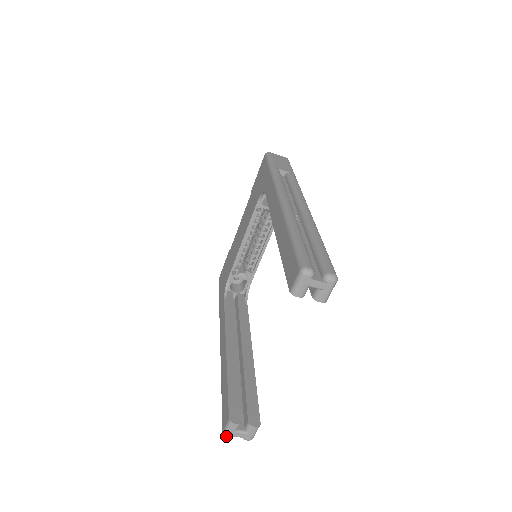
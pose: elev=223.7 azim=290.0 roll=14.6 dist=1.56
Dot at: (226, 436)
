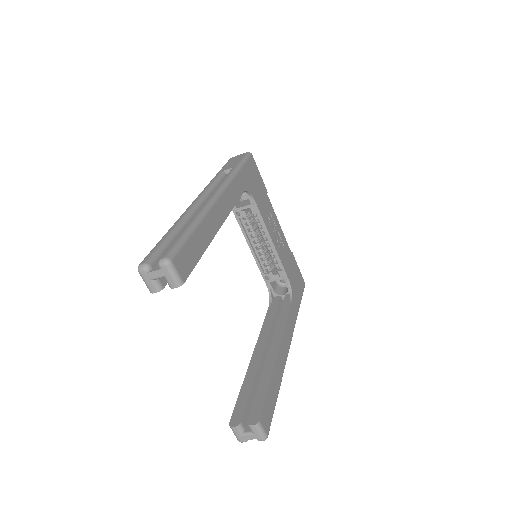
Dot at: (239, 441)
